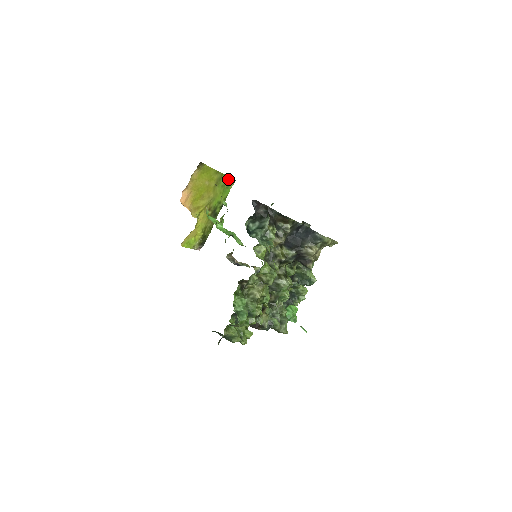
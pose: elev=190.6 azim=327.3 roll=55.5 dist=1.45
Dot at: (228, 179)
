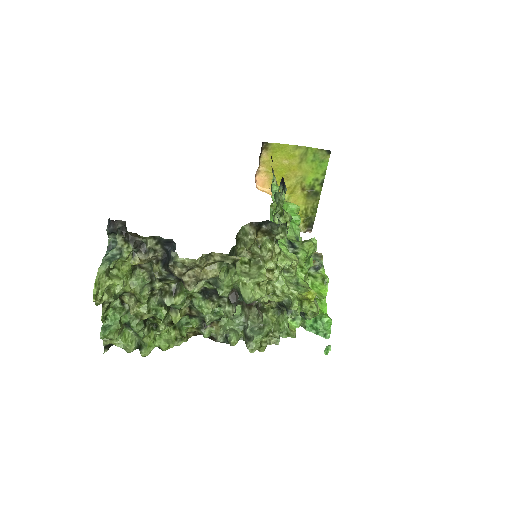
Dot at: (319, 151)
